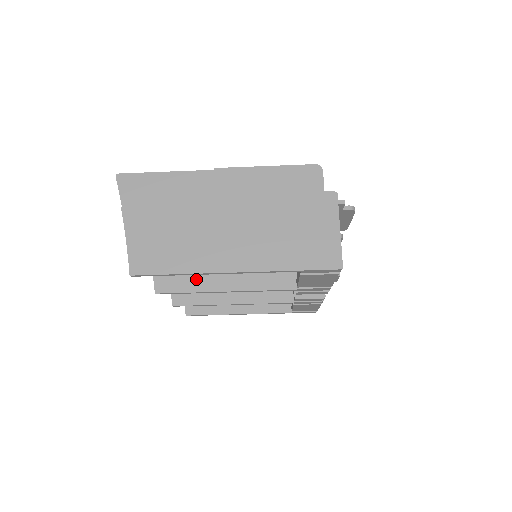
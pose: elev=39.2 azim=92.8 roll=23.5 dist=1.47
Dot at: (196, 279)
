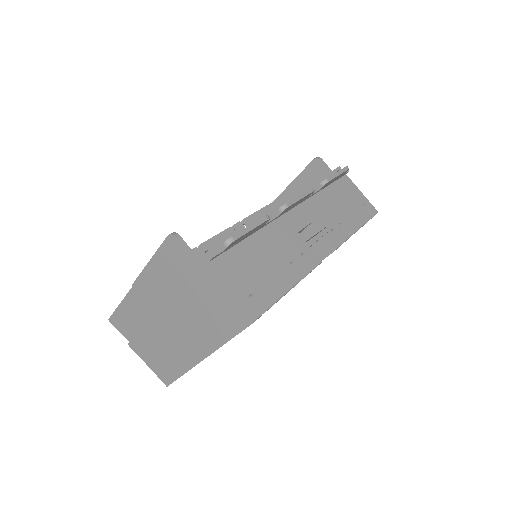
Dot at: occluded
